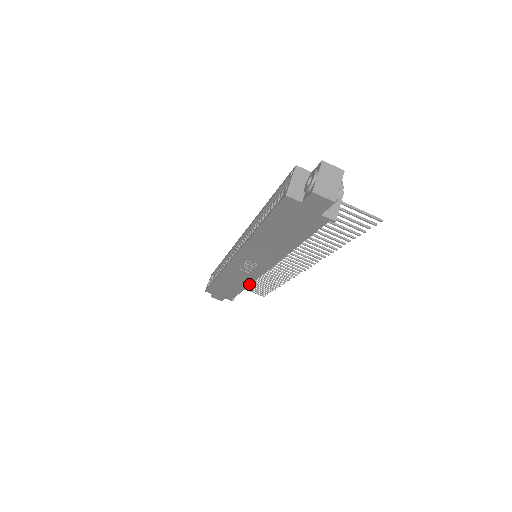
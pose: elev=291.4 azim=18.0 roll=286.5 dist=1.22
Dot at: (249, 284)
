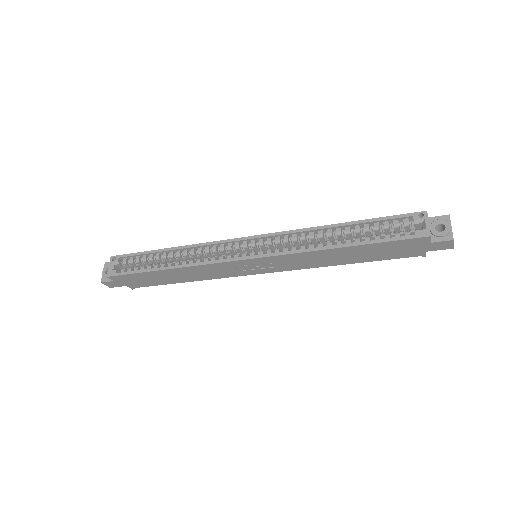
Dot at: (210, 279)
